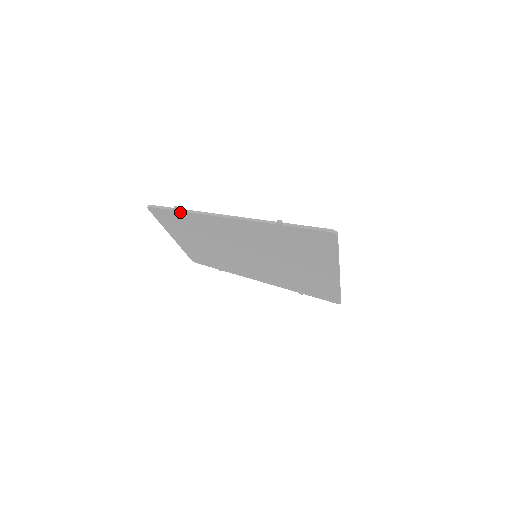
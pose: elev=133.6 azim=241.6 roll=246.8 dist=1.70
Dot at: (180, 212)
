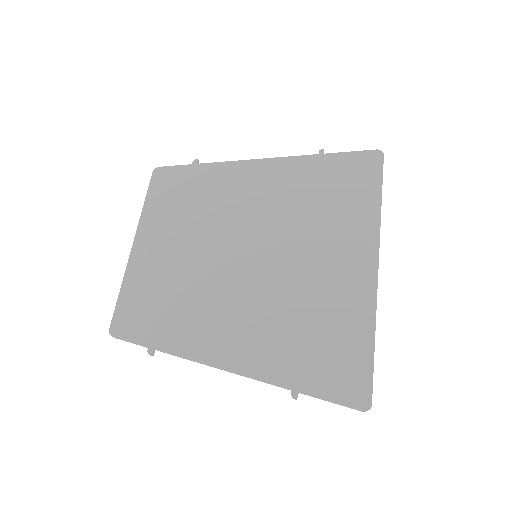
Dot at: (198, 166)
